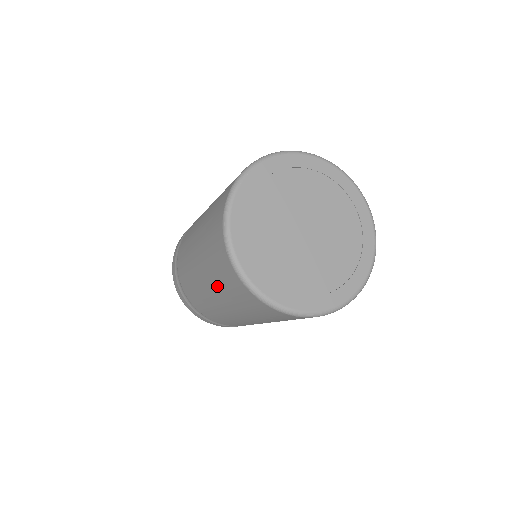
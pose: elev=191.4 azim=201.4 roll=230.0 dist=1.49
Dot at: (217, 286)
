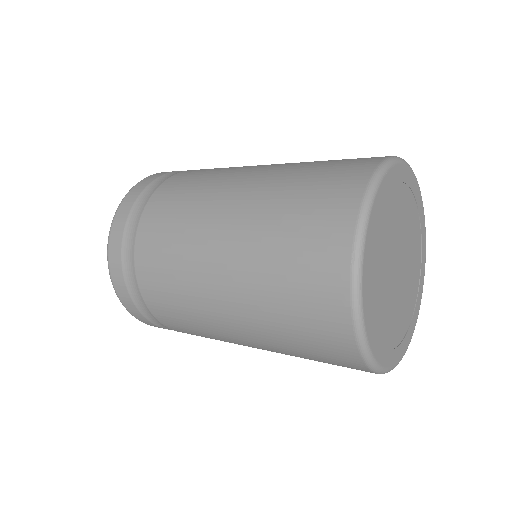
Dot at: (262, 285)
